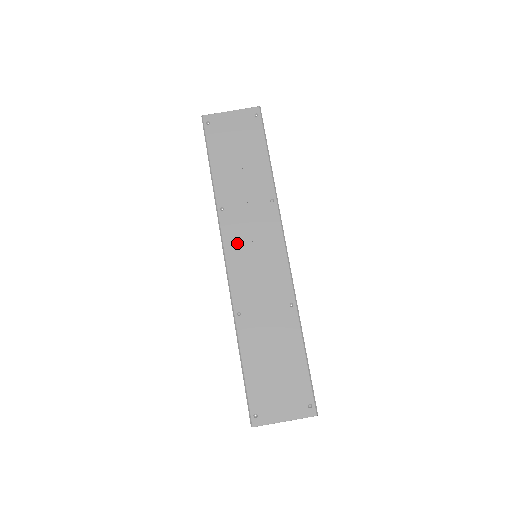
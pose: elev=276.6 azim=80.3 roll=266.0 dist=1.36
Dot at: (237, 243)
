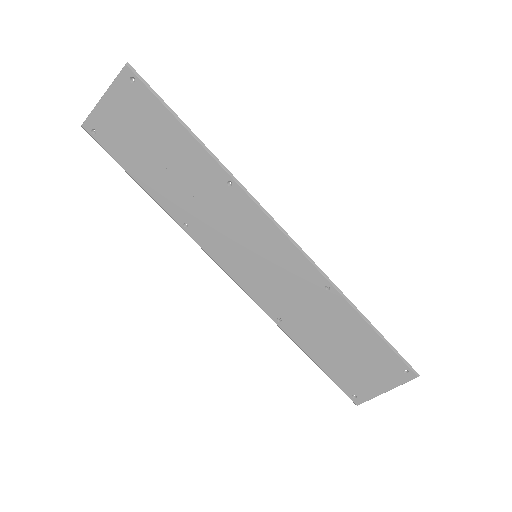
Dot at: (227, 253)
